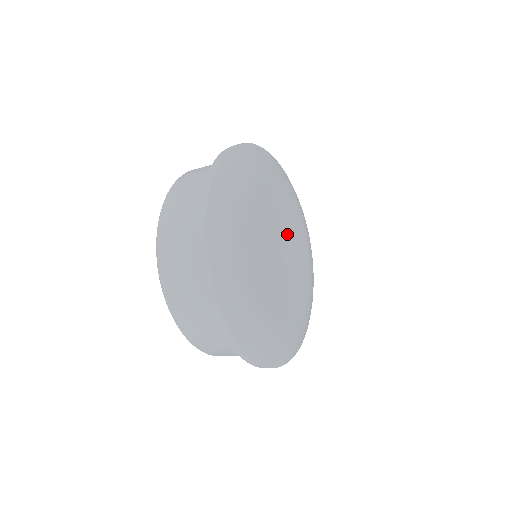
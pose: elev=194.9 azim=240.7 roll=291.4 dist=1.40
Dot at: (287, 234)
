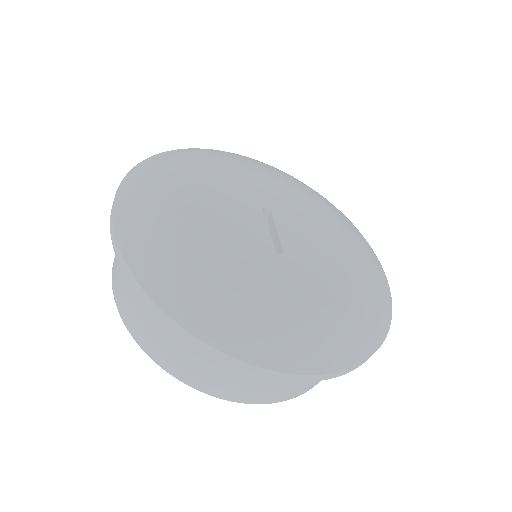
Dot at: (305, 242)
